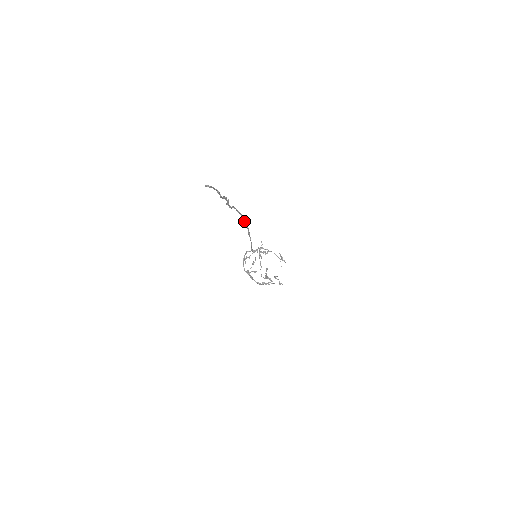
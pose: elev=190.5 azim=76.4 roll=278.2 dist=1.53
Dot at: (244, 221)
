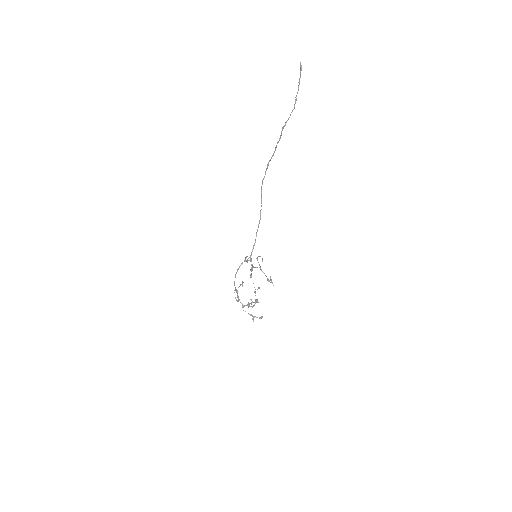
Dot at: (261, 206)
